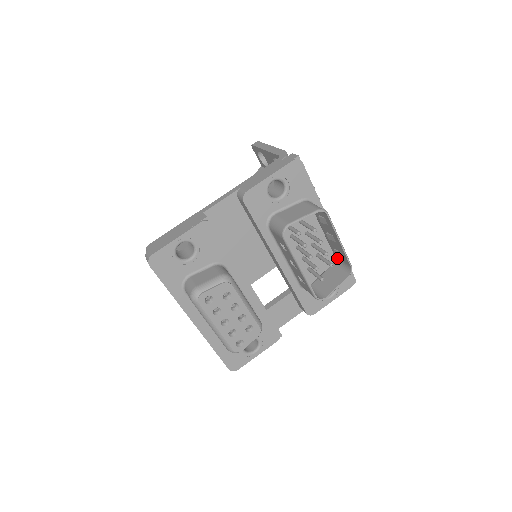
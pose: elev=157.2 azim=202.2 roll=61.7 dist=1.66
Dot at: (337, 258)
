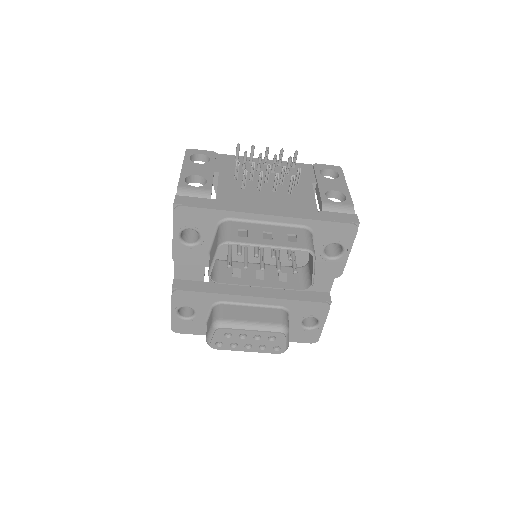
Dot at: (304, 234)
